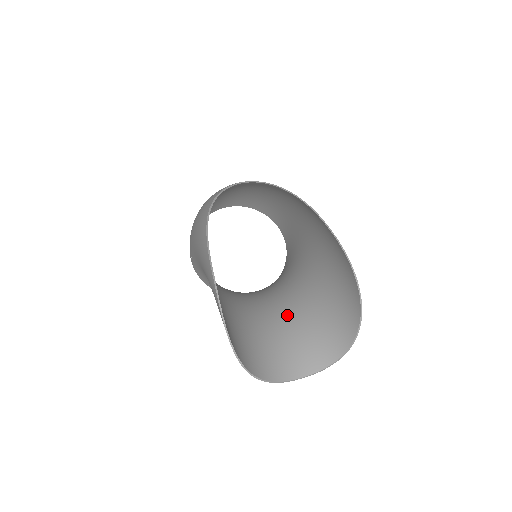
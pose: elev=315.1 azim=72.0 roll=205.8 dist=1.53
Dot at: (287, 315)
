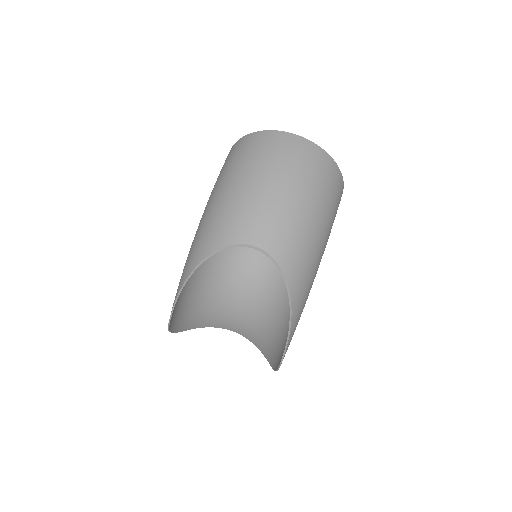
Dot at: (249, 302)
